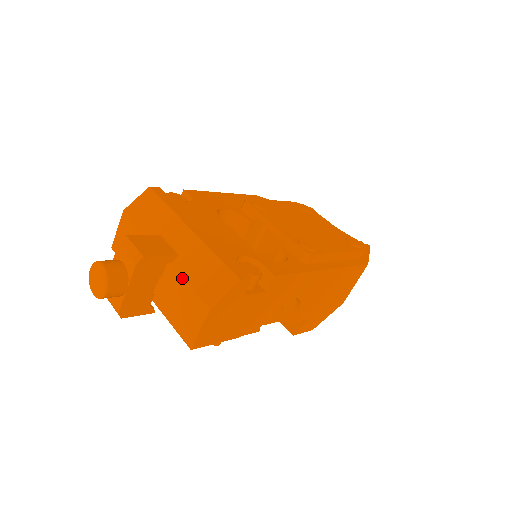
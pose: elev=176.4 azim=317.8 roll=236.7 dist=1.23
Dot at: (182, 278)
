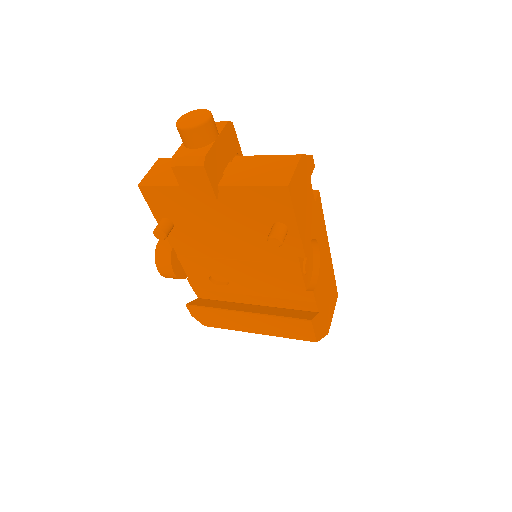
Dot at: (258, 155)
